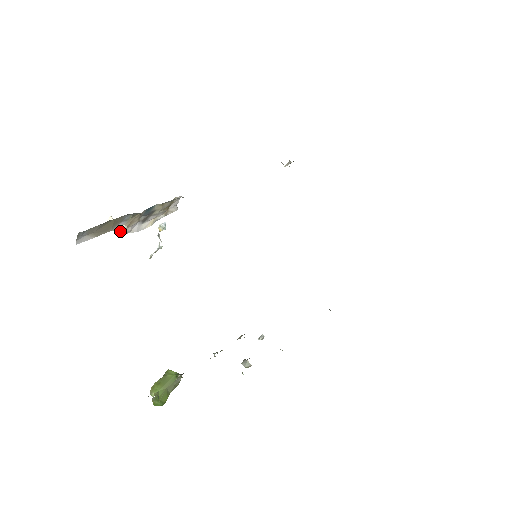
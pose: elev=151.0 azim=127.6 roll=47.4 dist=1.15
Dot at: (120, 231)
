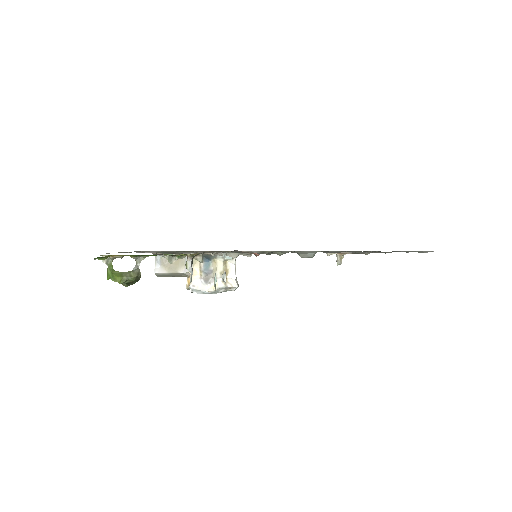
Dot at: (189, 287)
